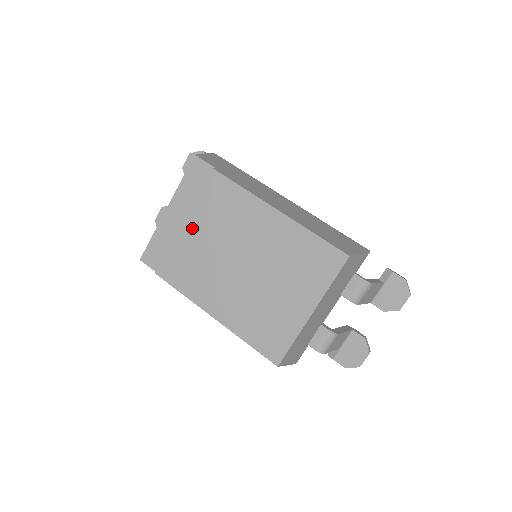
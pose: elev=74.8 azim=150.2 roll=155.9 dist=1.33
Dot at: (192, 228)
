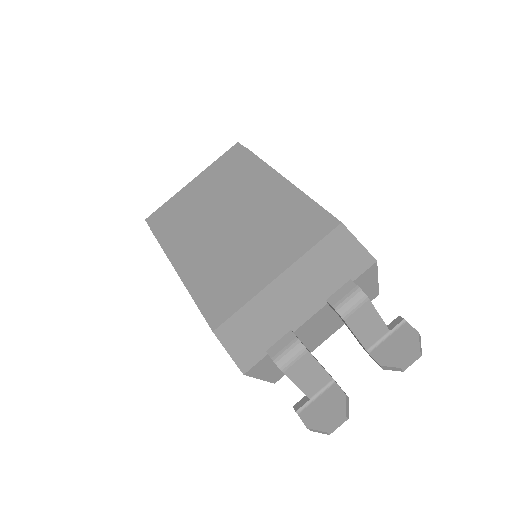
Dot at: (203, 192)
